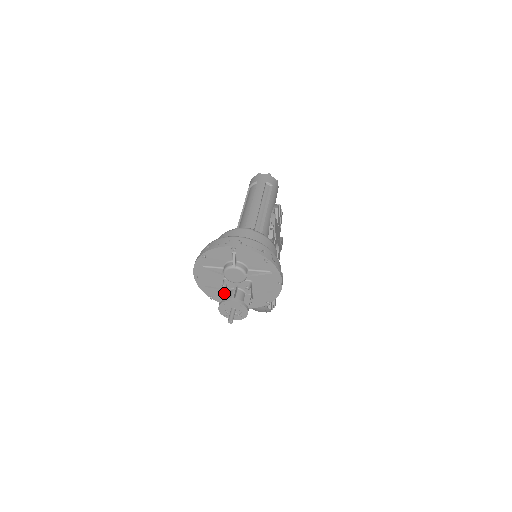
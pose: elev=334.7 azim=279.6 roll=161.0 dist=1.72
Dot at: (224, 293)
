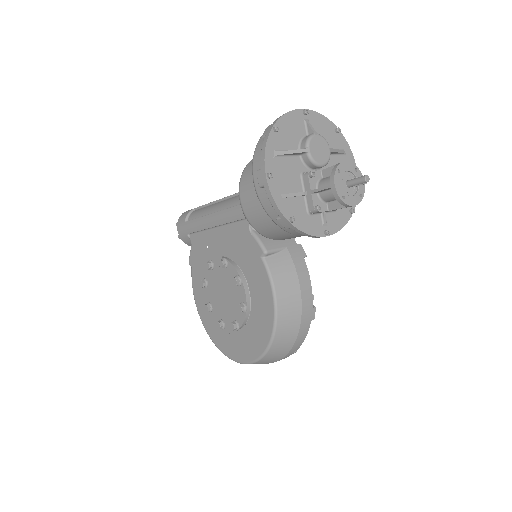
Dot at: (313, 189)
